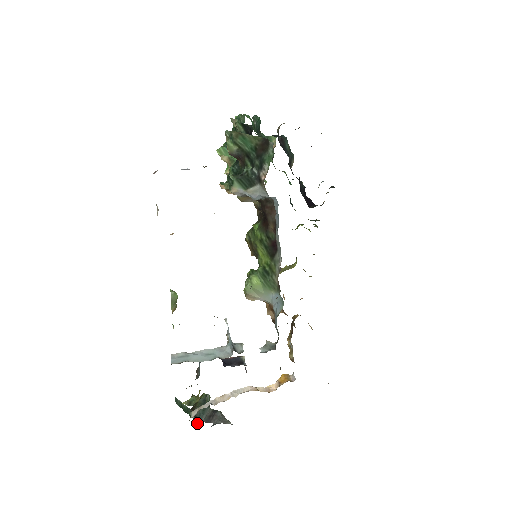
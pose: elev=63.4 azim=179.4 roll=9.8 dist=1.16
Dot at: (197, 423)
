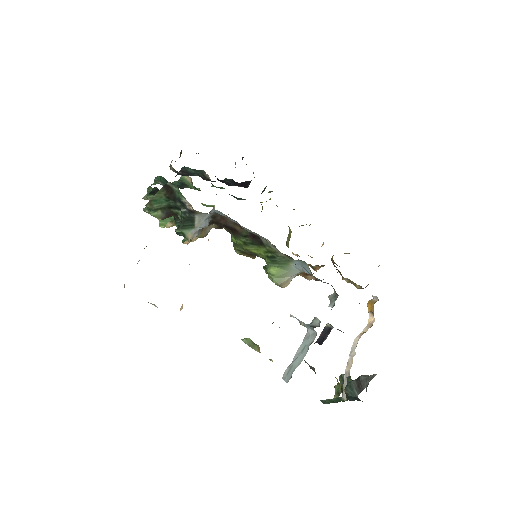
Dot at: (354, 400)
